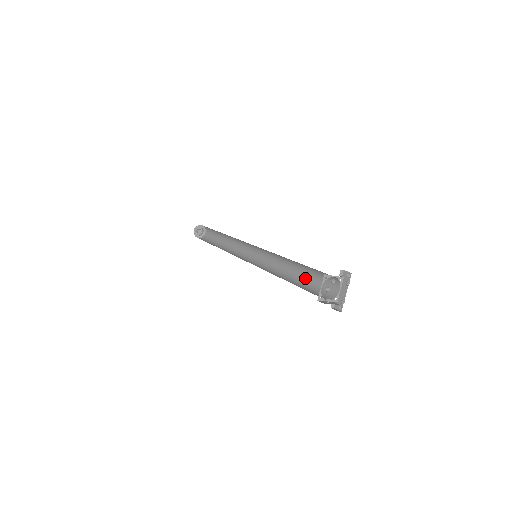
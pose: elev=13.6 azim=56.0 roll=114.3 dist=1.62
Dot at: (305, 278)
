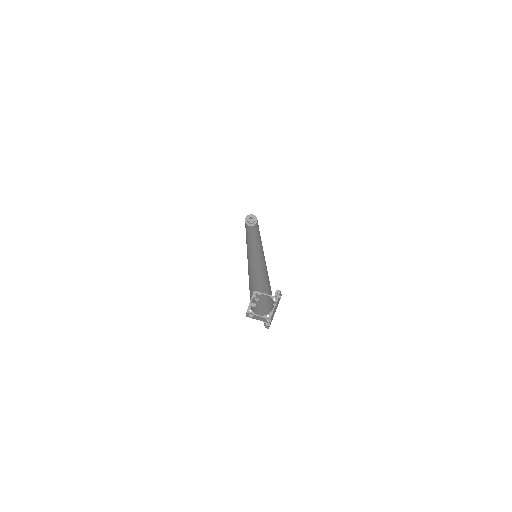
Dot at: (268, 288)
